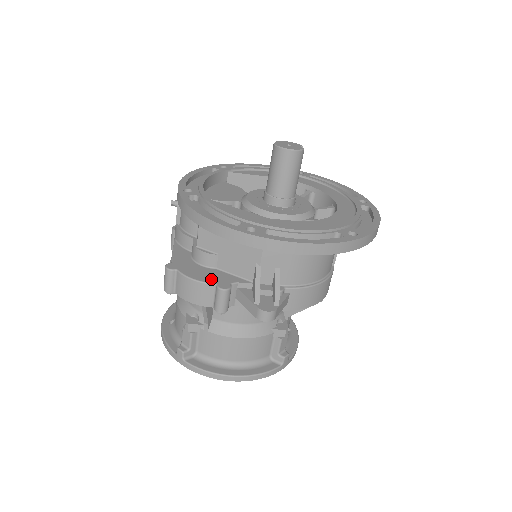
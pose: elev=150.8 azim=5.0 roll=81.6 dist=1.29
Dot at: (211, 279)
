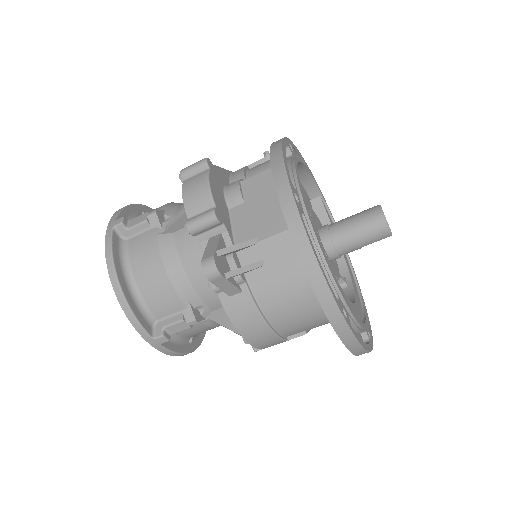
Dot at: (218, 202)
